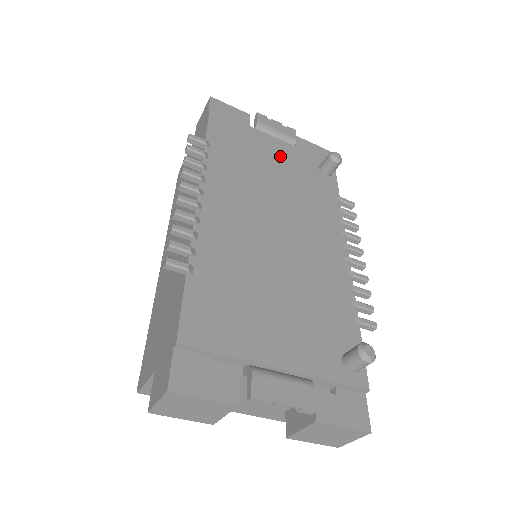
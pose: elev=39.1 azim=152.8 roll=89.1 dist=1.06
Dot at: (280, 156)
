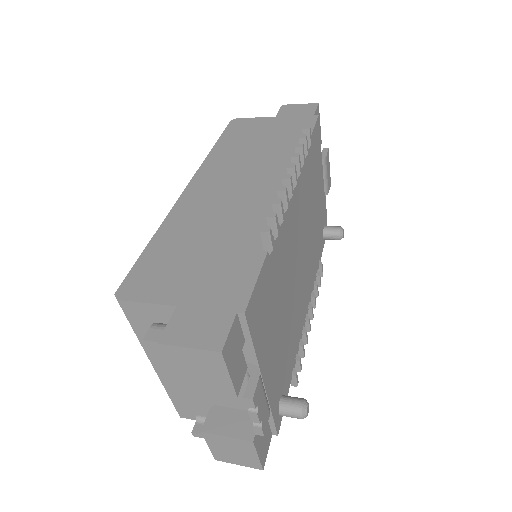
Dot at: (320, 197)
